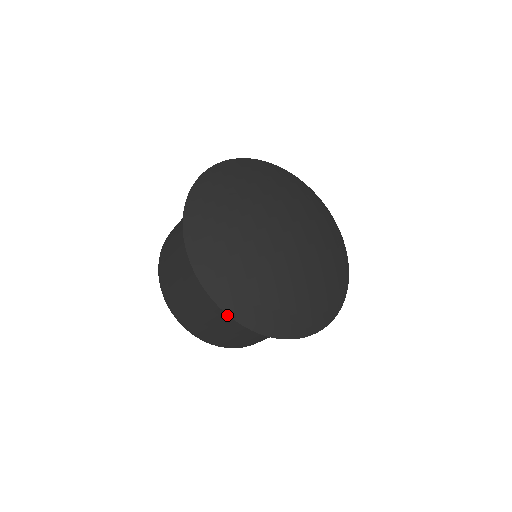
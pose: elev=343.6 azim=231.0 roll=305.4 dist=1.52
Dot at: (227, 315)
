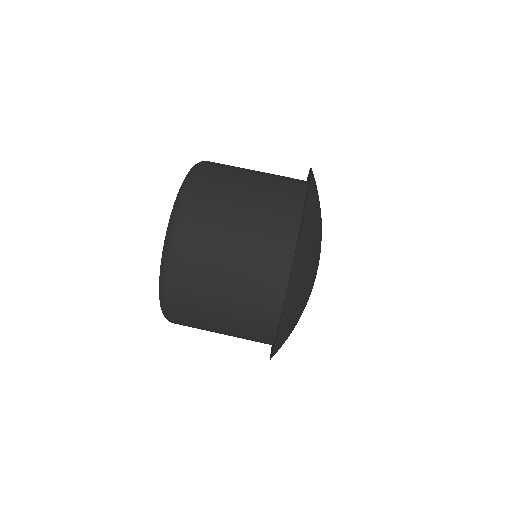
Dot at: (261, 265)
